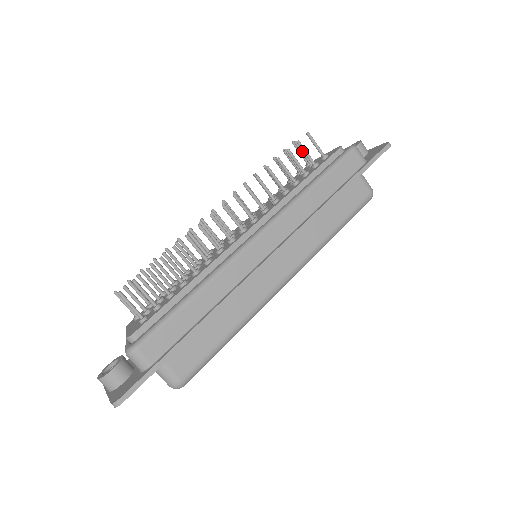
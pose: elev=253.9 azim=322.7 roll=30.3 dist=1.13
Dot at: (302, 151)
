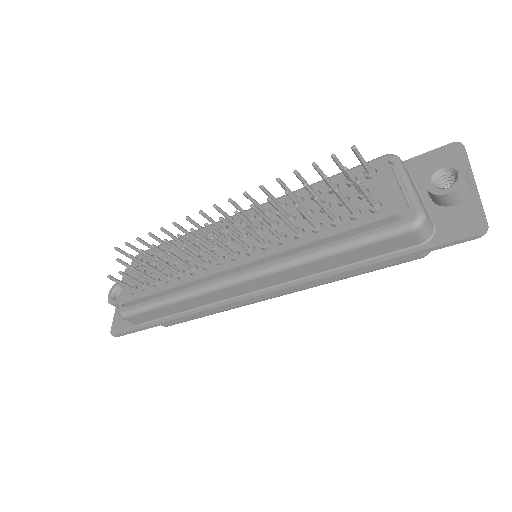
Dot at: (351, 180)
